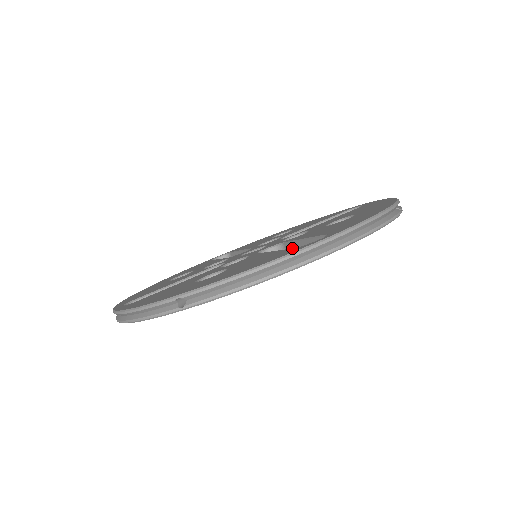
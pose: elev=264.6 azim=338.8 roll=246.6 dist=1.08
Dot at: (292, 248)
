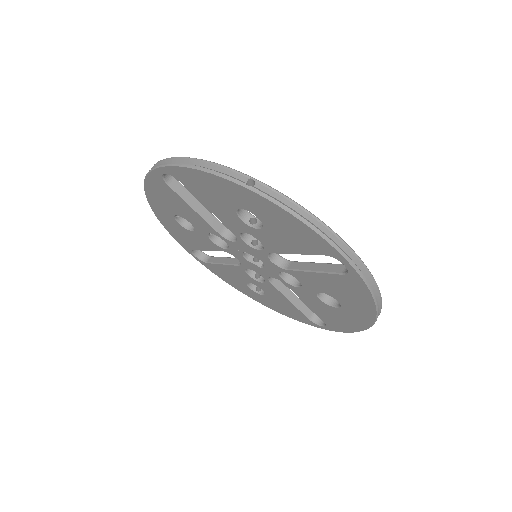
Dot at: occluded
